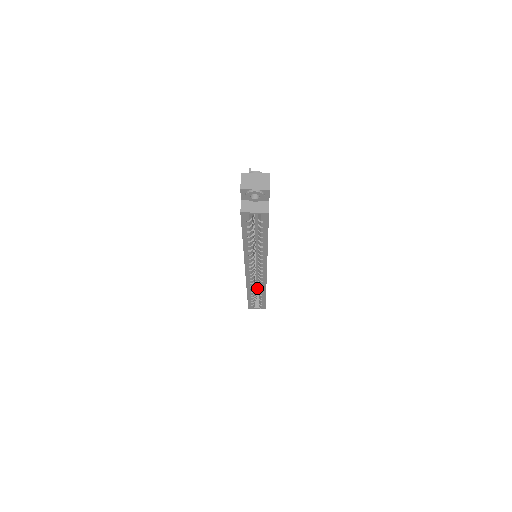
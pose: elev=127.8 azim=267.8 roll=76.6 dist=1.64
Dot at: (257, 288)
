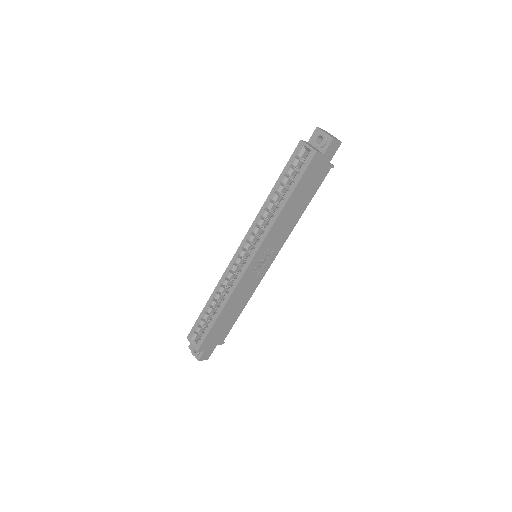
Dot at: occluded
